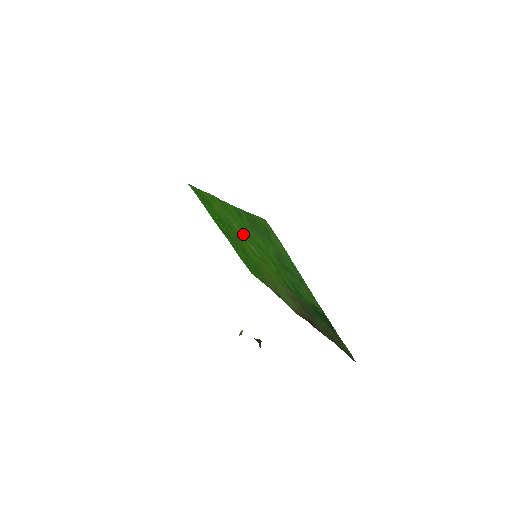
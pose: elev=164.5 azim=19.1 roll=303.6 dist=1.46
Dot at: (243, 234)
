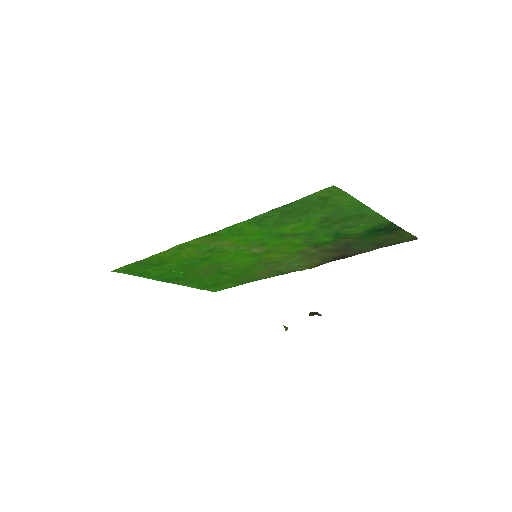
Dot at: (241, 246)
